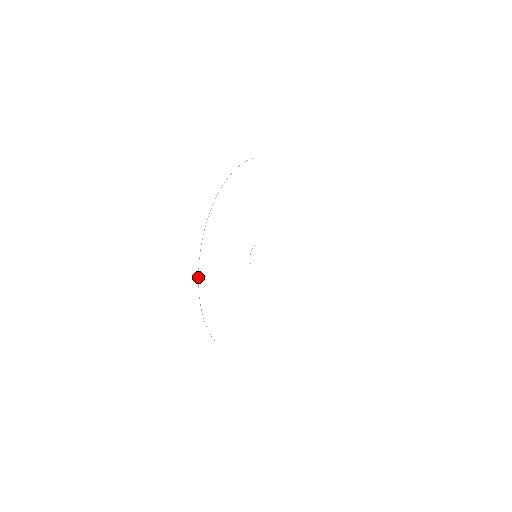
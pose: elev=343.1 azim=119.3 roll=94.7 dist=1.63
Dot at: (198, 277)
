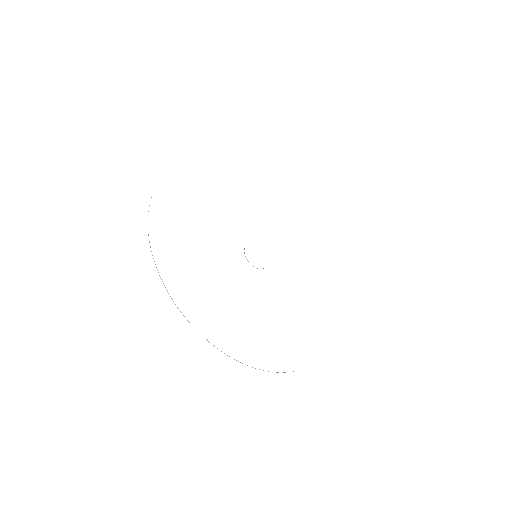
Dot at: occluded
